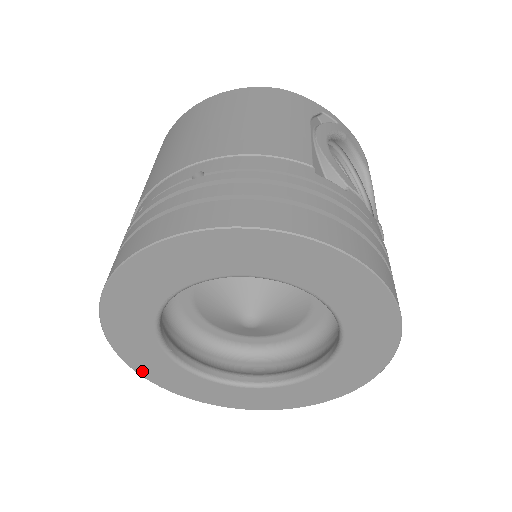
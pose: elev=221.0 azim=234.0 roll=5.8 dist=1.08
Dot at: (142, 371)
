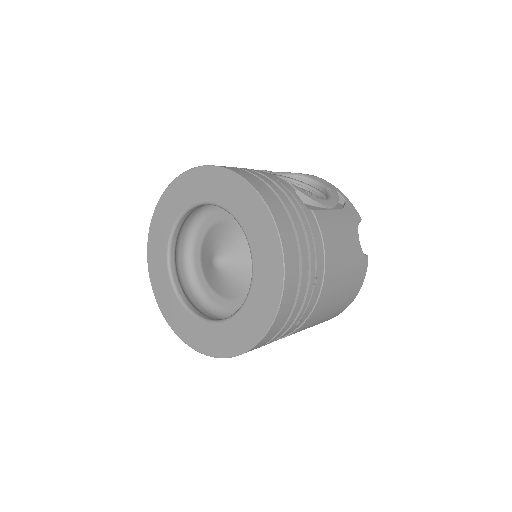
Dot at: (178, 331)
